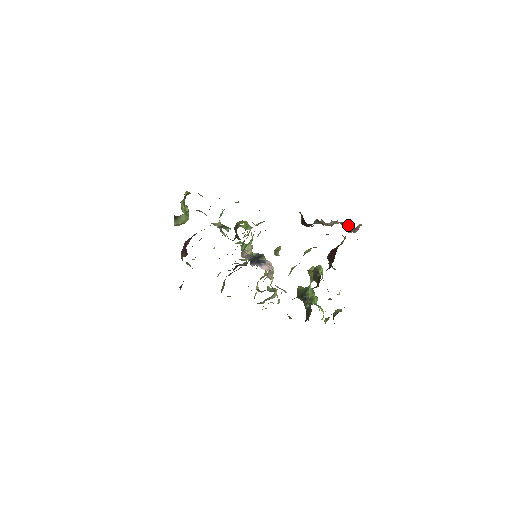
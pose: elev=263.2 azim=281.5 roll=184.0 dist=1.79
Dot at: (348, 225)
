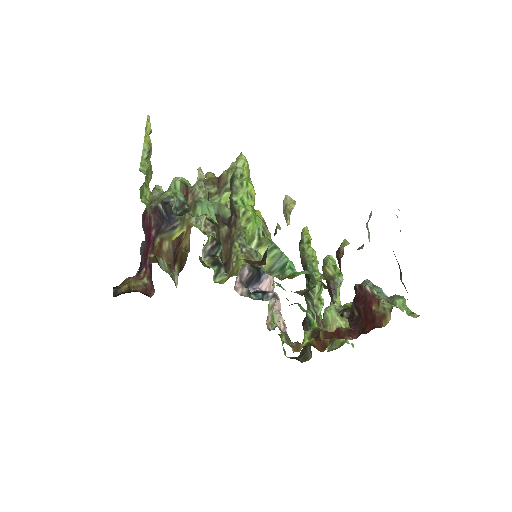
Dot at: (402, 283)
